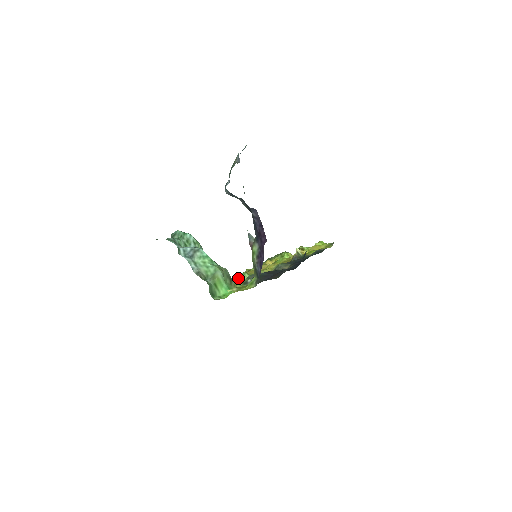
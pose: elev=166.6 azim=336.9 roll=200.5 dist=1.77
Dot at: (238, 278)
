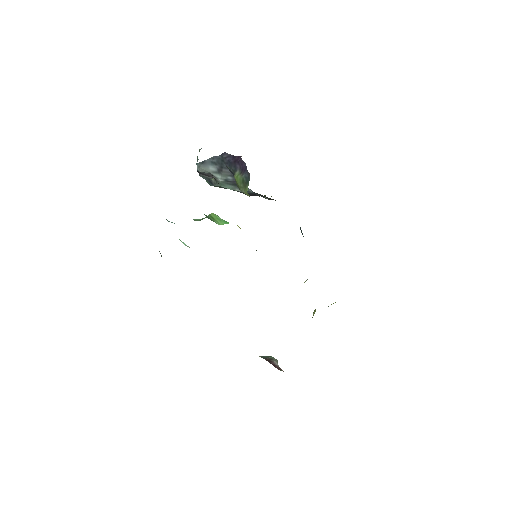
Dot at: occluded
